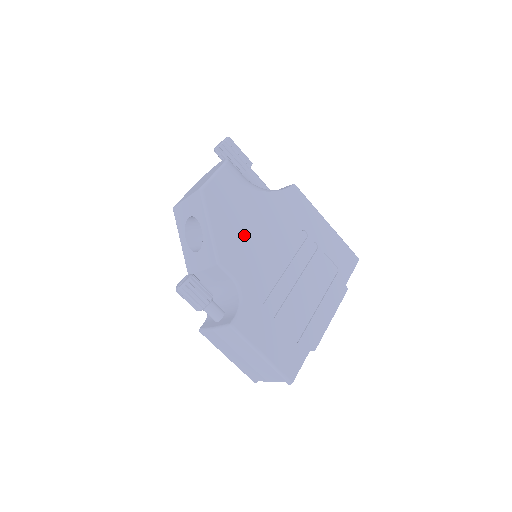
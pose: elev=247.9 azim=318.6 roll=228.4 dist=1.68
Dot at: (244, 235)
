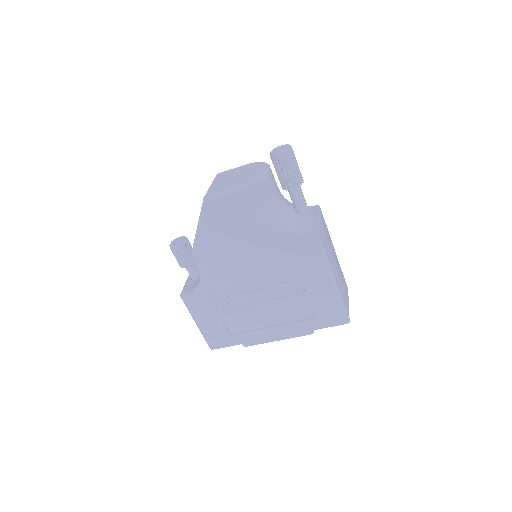
Dot at: (227, 249)
